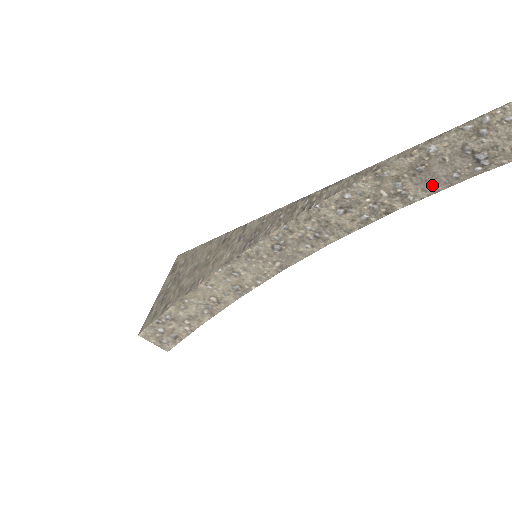
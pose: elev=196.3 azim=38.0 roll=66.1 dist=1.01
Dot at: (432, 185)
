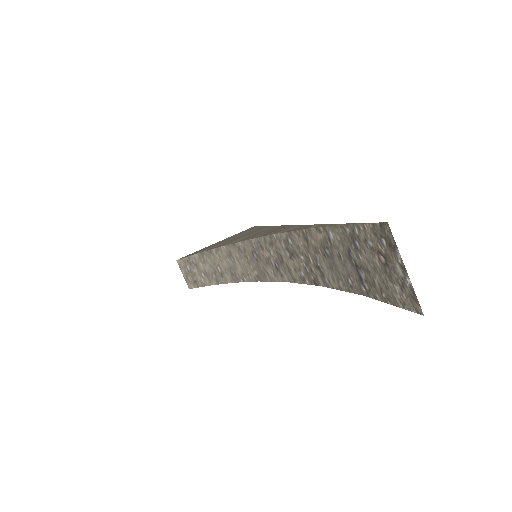
Dot at: (337, 278)
